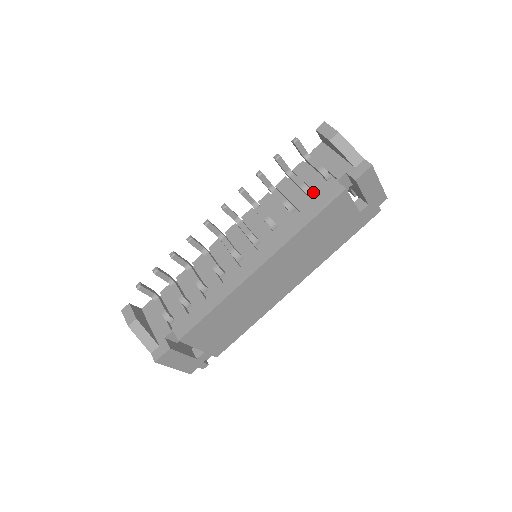
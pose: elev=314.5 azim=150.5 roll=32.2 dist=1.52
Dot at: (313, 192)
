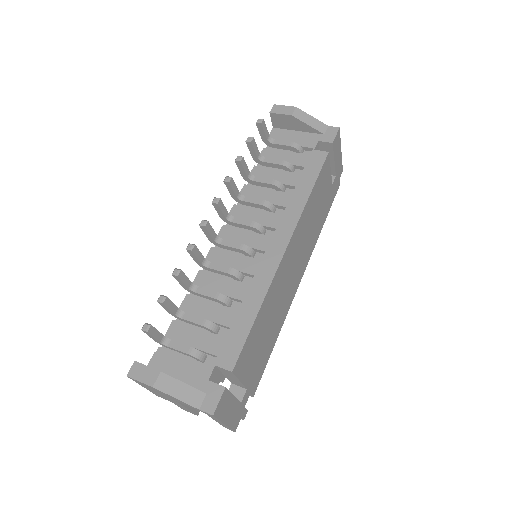
Dot at: (293, 169)
